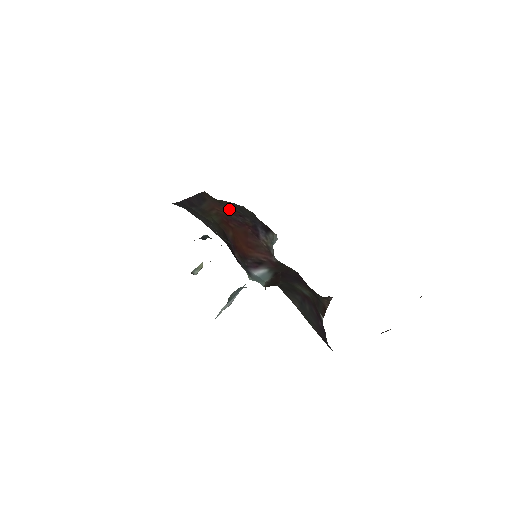
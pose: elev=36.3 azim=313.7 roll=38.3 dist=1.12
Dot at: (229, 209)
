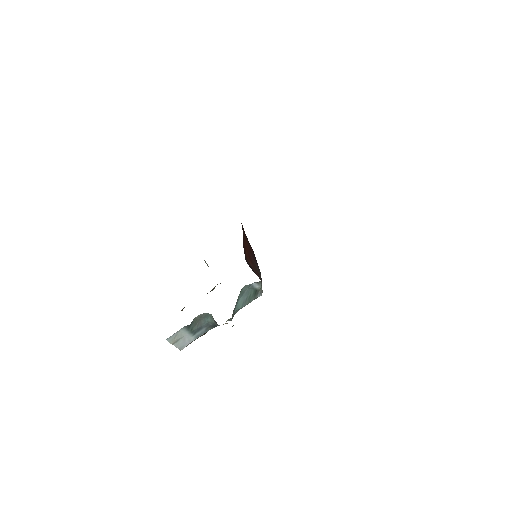
Dot at: occluded
